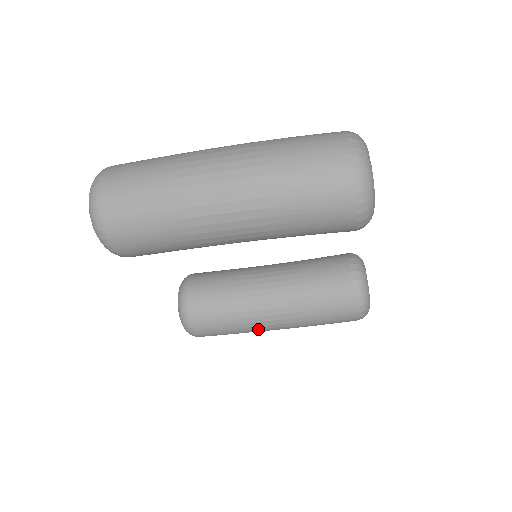
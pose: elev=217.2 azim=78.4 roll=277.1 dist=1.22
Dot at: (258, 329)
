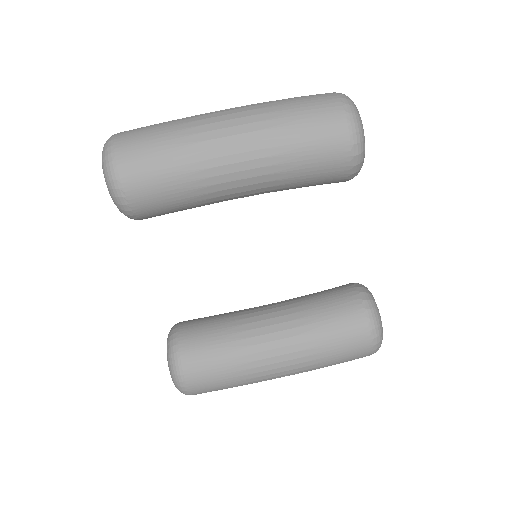
Dot at: (259, 366)
